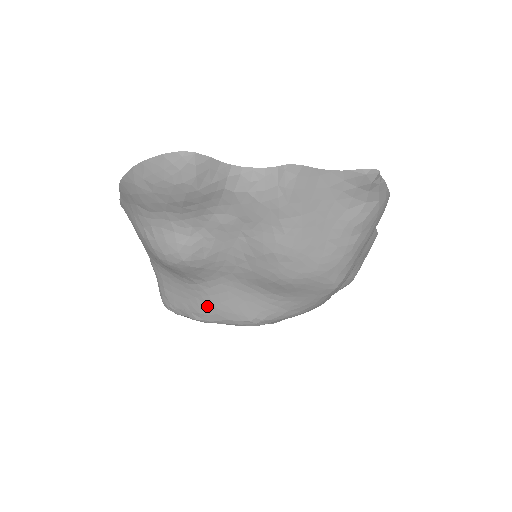
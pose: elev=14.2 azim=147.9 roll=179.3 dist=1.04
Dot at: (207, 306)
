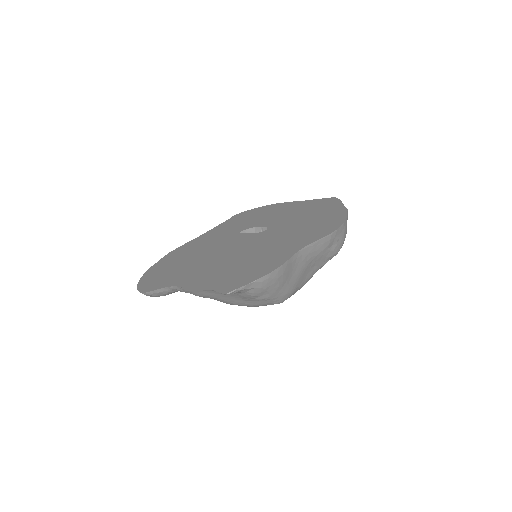
Dot at: occluded
